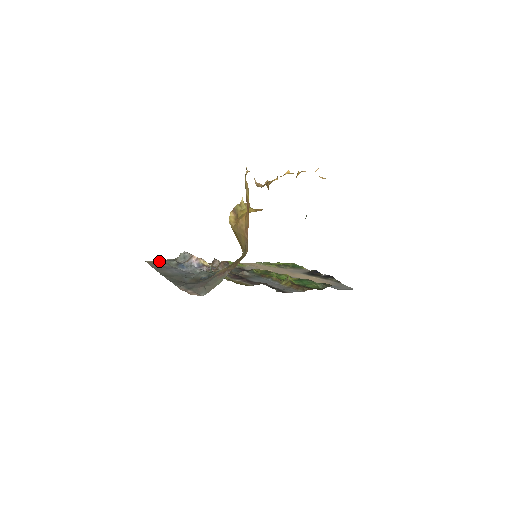
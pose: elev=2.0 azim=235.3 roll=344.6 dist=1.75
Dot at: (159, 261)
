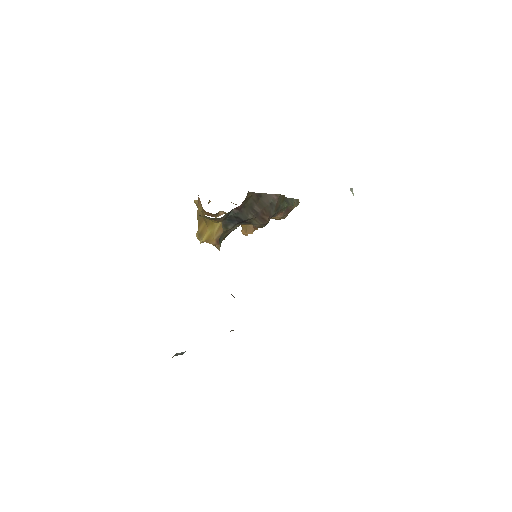
Dot at: occluded
